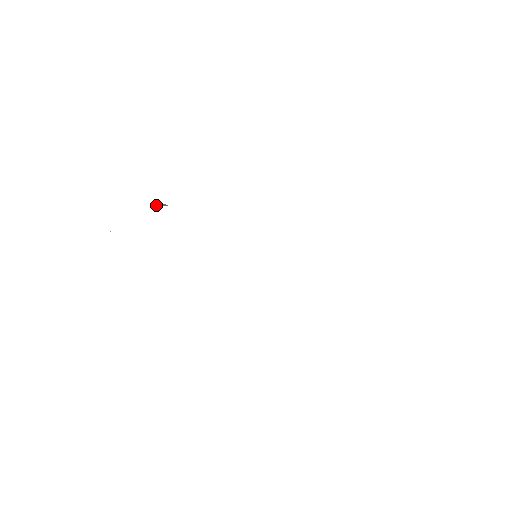
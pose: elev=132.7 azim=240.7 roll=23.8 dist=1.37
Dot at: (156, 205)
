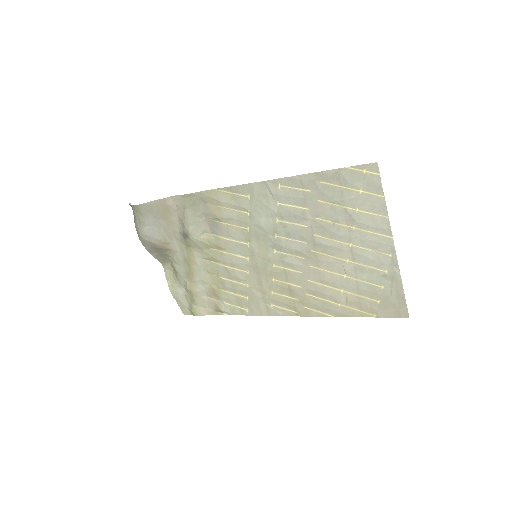
Dot at: (165, 272)
